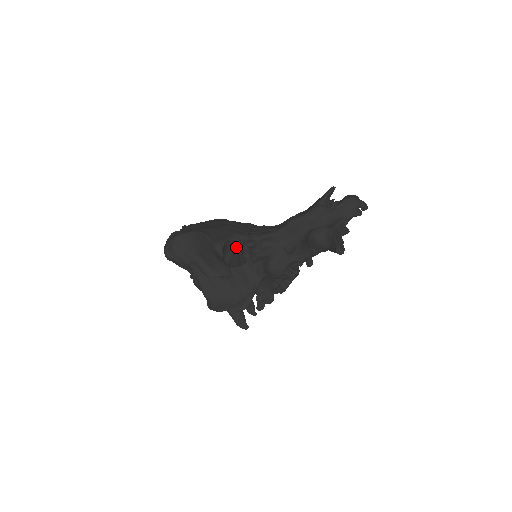
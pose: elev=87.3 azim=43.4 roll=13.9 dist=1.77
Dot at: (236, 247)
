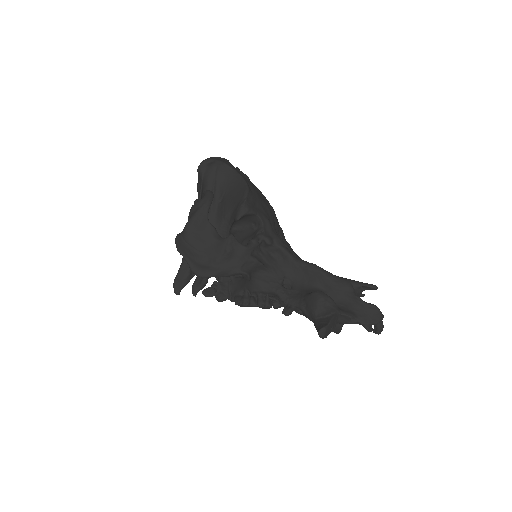
Dot at: (254, 228)
